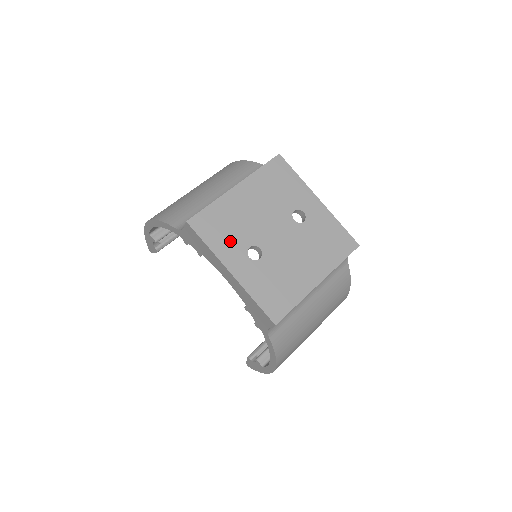
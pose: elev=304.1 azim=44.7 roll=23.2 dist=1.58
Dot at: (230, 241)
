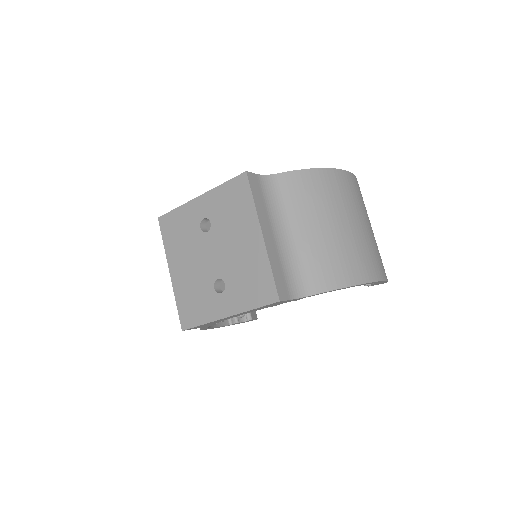
Dot at: (205, 303)
